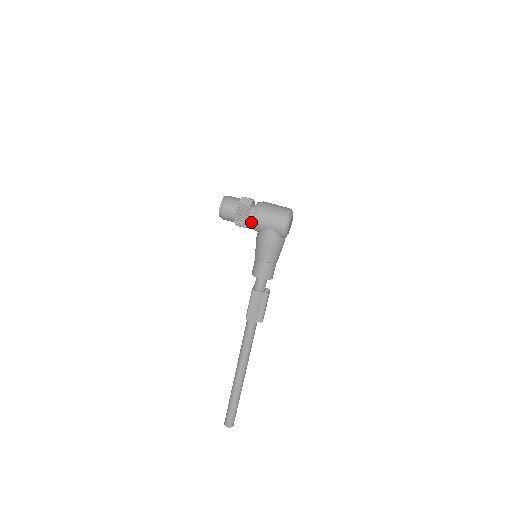
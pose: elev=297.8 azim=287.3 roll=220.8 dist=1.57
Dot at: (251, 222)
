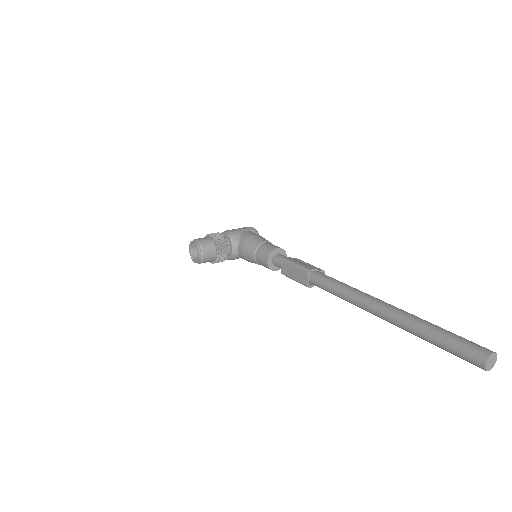
Dot at: (226, 234)
